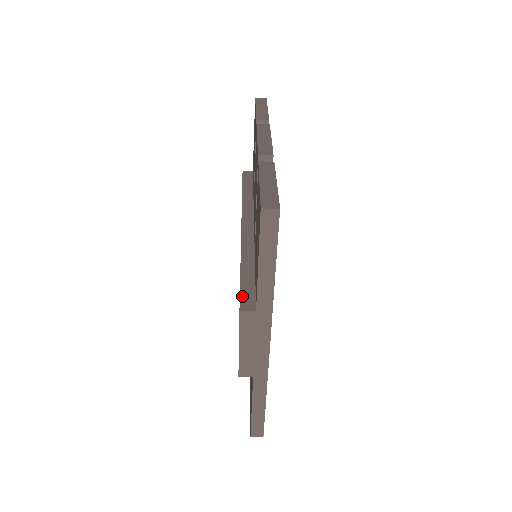
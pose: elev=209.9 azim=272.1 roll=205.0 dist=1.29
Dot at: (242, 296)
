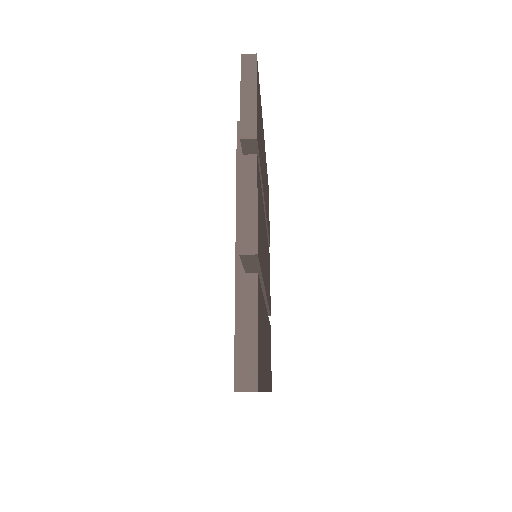
Dot at: (236, 371)
